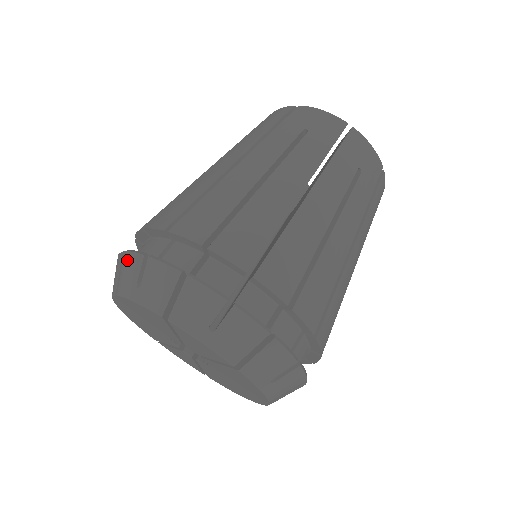
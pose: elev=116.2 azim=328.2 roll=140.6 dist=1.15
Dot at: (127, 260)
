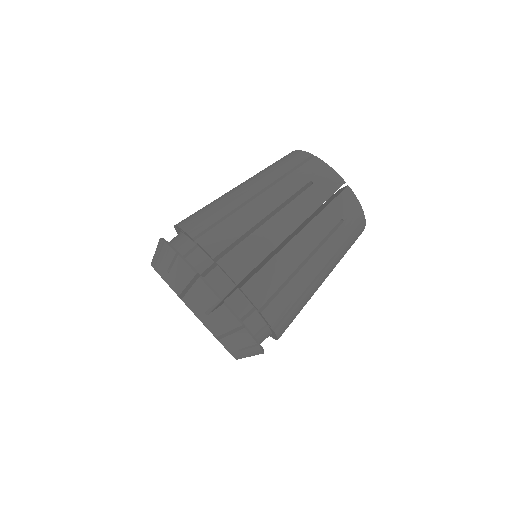
Dot at: (202, 288)
